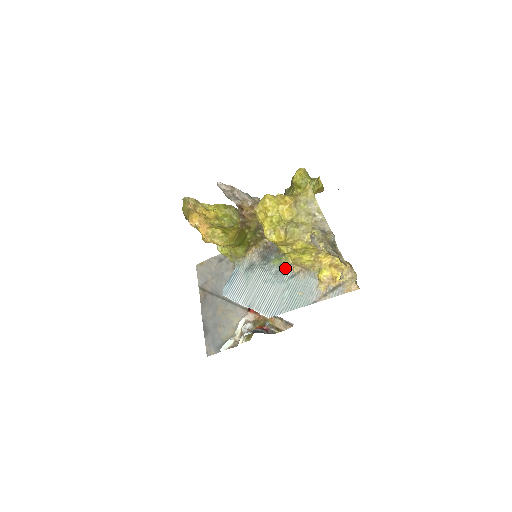
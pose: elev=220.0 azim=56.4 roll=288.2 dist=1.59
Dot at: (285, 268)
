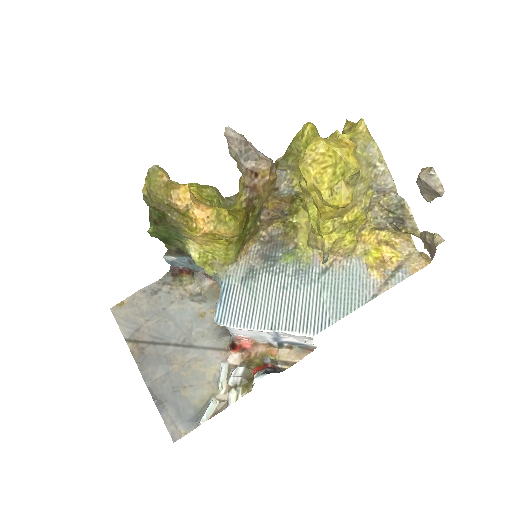
Dot at: (327, 255)
